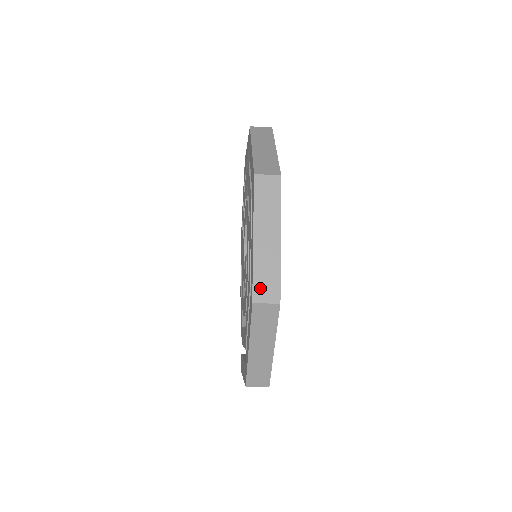
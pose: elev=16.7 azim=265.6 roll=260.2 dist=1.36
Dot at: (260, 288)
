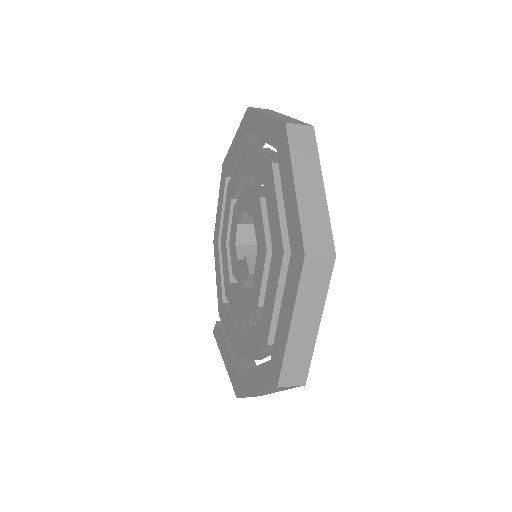
Dot at: (288, 374)
